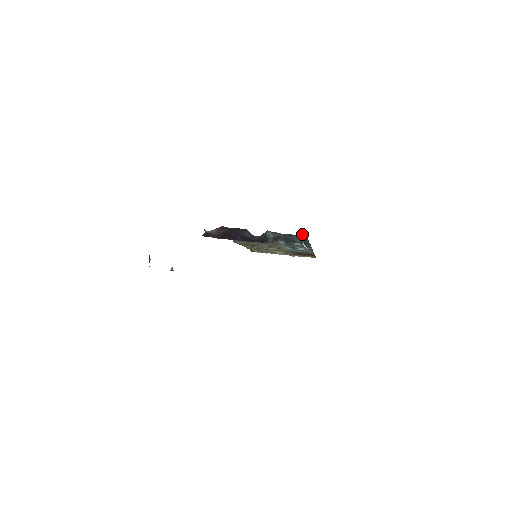
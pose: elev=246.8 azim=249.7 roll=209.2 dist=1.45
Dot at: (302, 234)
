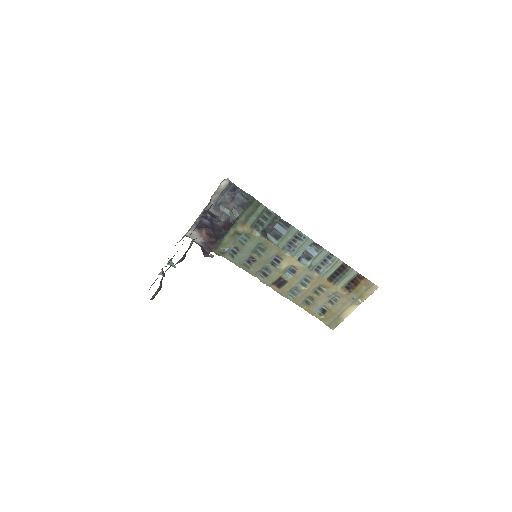
Dot at: (237, 189)
